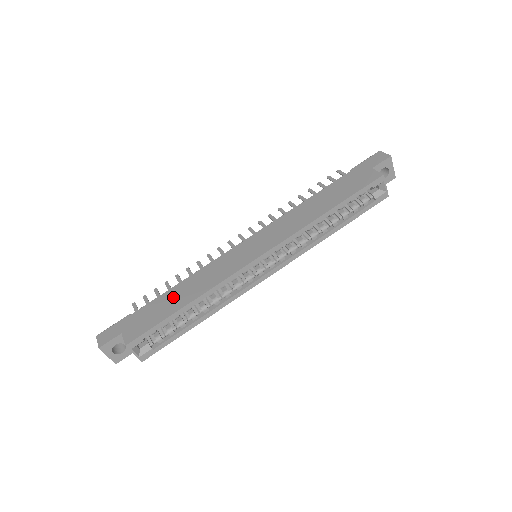
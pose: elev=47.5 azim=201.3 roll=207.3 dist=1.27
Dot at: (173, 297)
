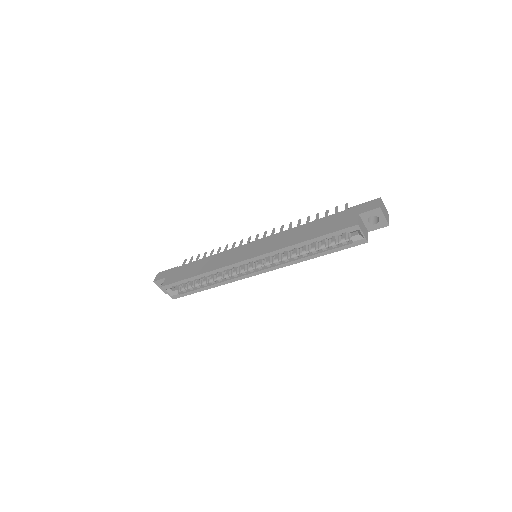
Dot at: (197, 266)
